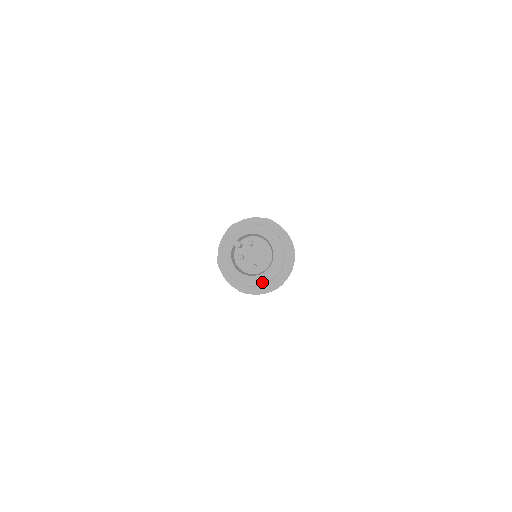
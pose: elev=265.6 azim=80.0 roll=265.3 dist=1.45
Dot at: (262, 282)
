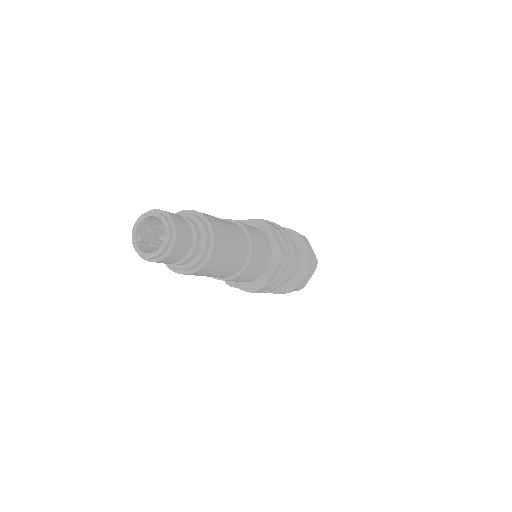
Dot at: (173, 245)
